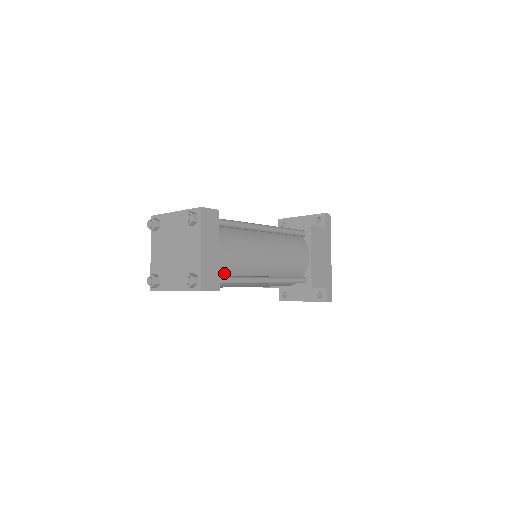
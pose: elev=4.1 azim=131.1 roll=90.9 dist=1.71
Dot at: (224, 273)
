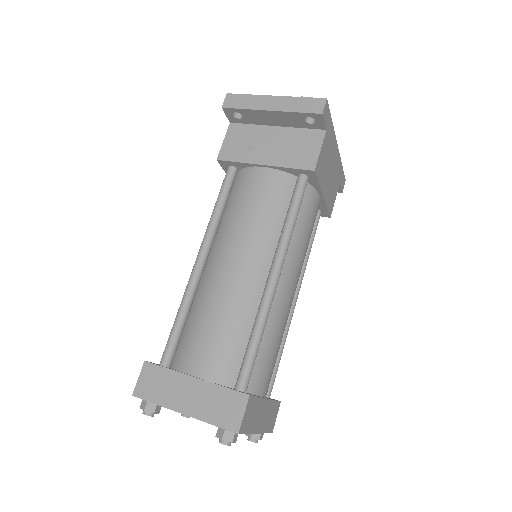
Dot at: occluded
